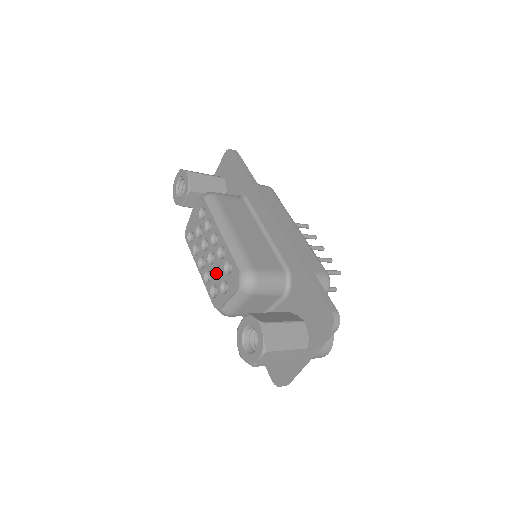
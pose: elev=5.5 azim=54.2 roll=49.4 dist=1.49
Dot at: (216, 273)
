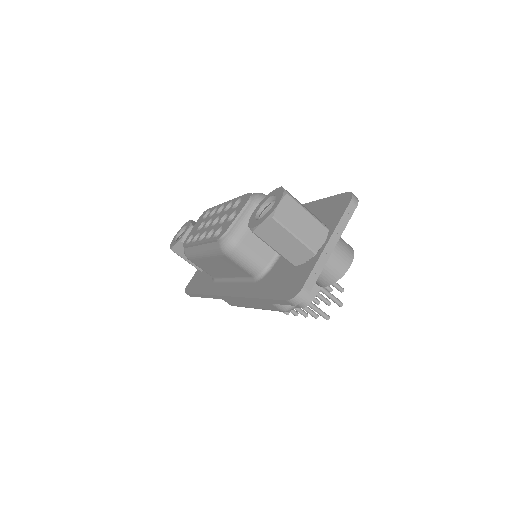
Dot at: occluded
